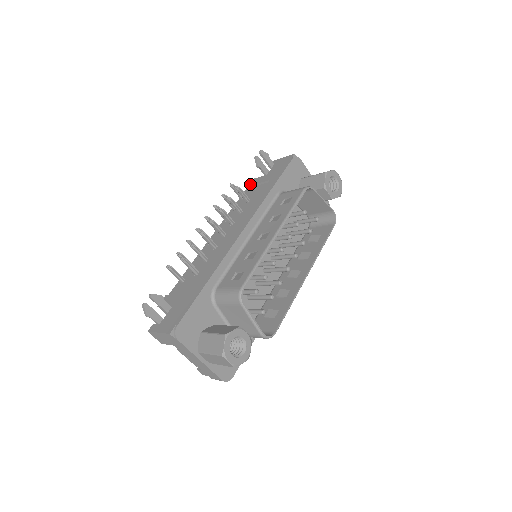
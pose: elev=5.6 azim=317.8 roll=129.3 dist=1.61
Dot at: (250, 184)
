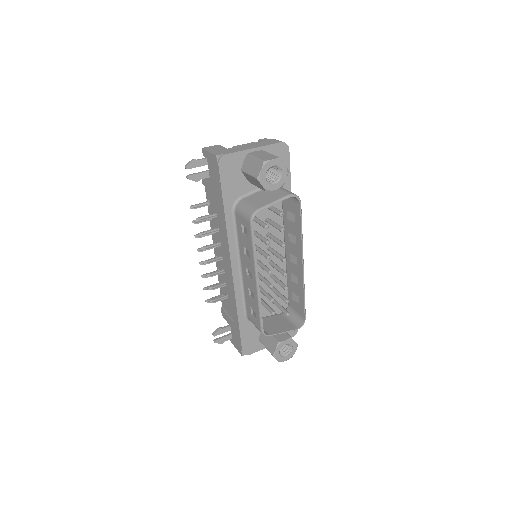
Dot at: (204, 183)
